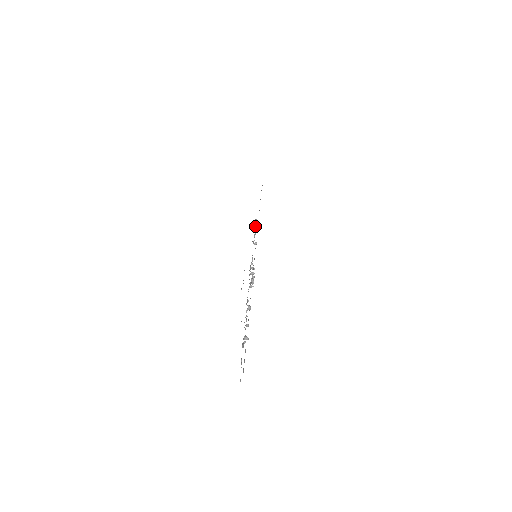
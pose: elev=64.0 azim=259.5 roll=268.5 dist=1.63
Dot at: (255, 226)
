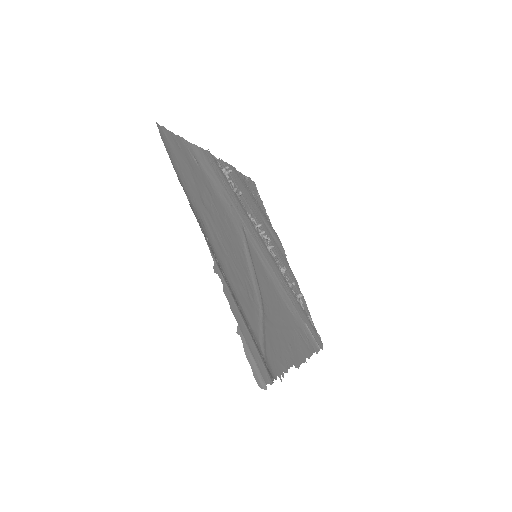
Dot at: (224, 174)
